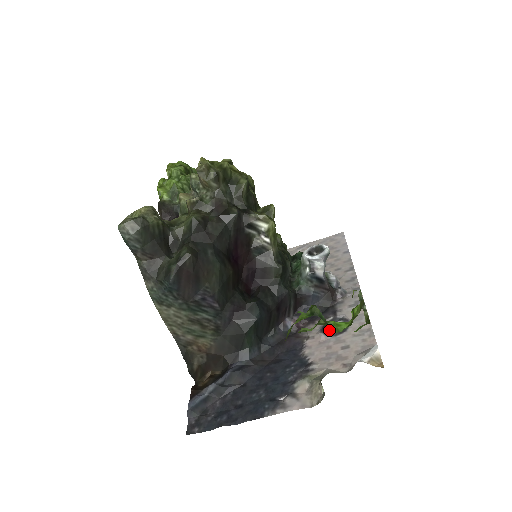
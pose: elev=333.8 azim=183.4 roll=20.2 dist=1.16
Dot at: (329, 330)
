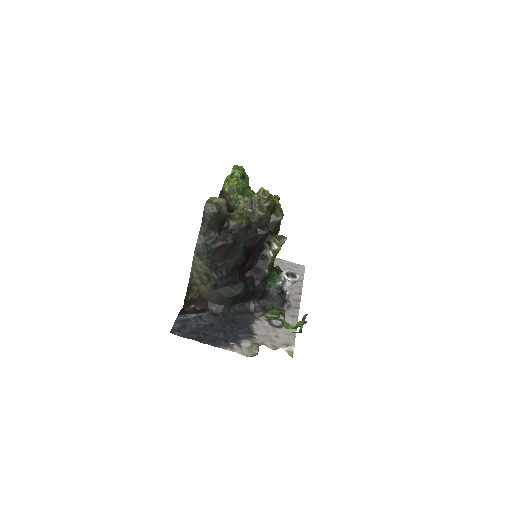
Dot at: (272, 322)
